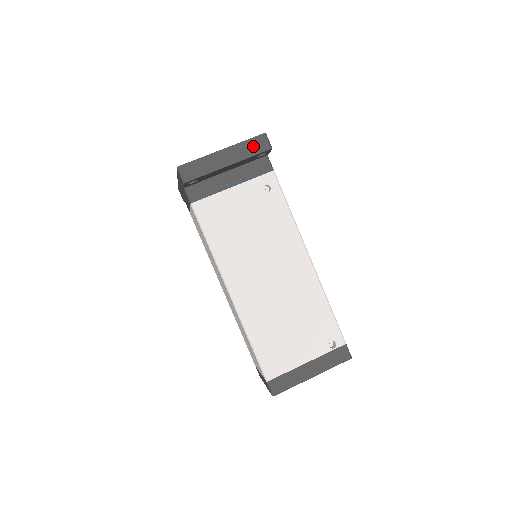
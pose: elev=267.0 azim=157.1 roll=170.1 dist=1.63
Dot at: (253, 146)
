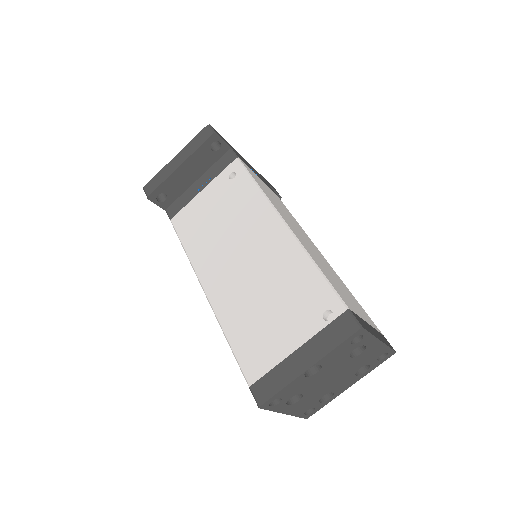
Dot at: (199, 140)
